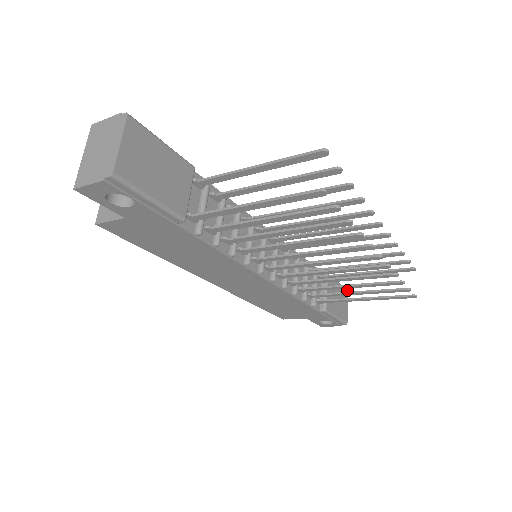
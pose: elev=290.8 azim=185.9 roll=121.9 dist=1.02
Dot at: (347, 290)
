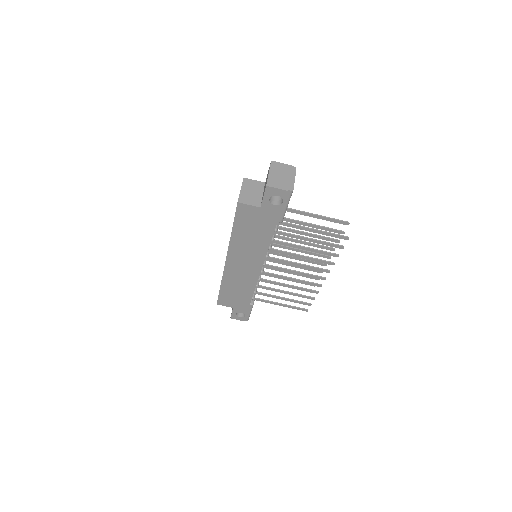
Dot at: occluded
